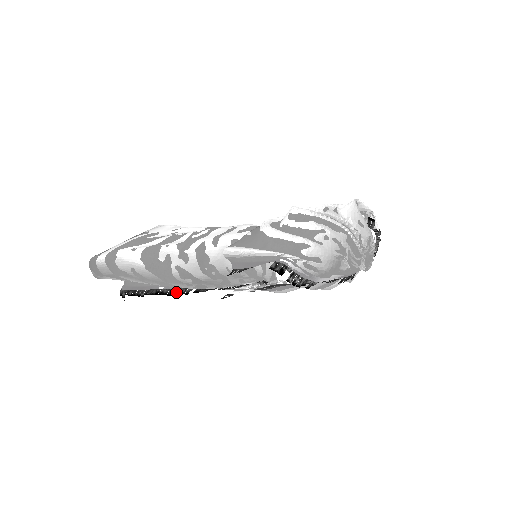
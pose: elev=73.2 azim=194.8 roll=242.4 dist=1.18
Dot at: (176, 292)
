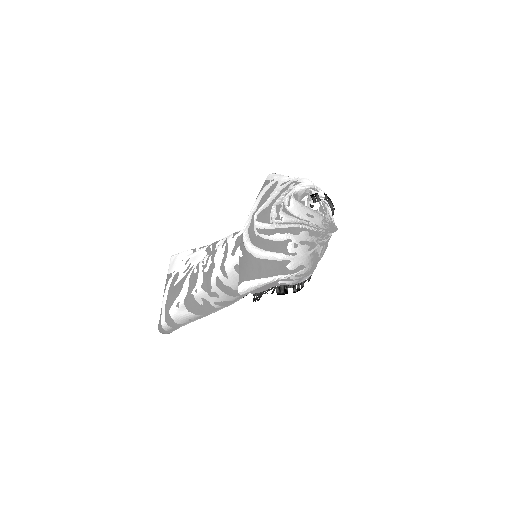
Dot at: occluded
